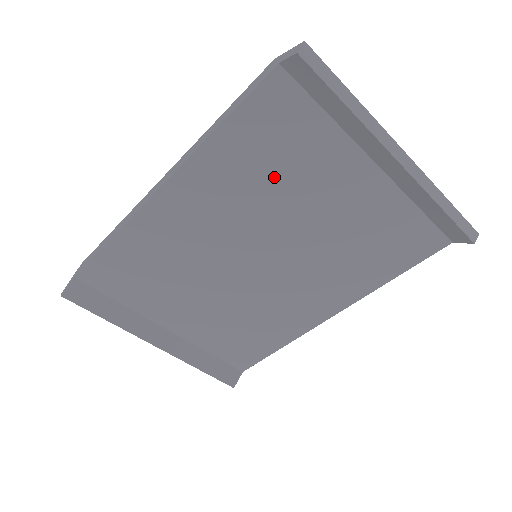
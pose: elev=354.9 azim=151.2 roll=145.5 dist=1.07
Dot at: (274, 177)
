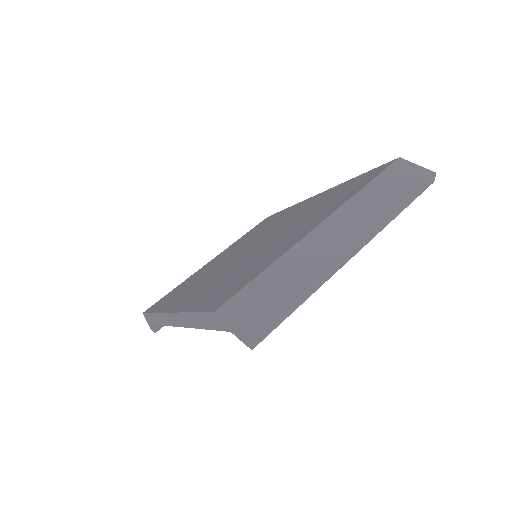
Dot at: occluded
